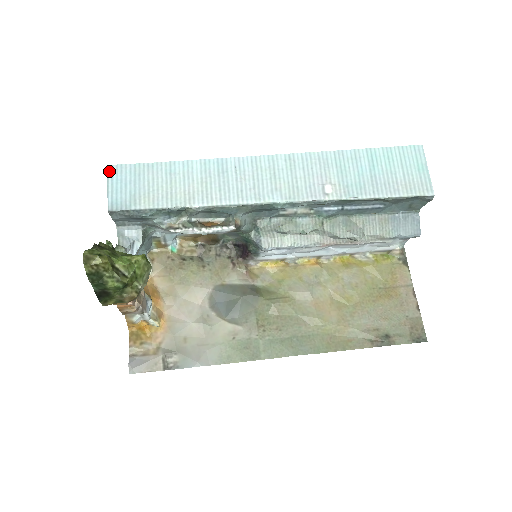
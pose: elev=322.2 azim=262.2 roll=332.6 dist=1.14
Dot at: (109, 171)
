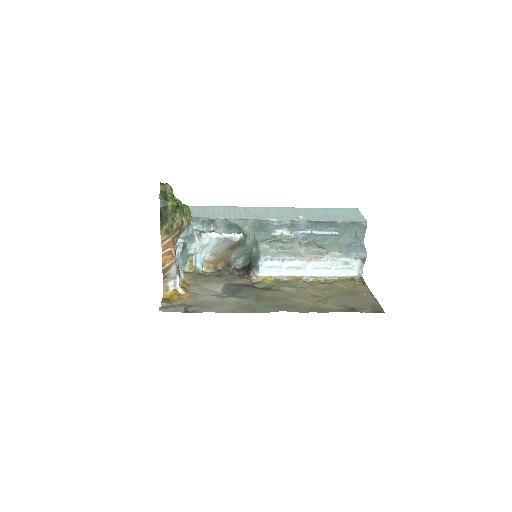
Dot at: occluded
